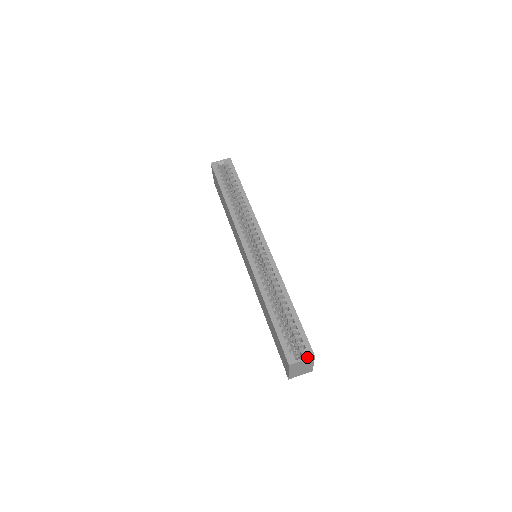
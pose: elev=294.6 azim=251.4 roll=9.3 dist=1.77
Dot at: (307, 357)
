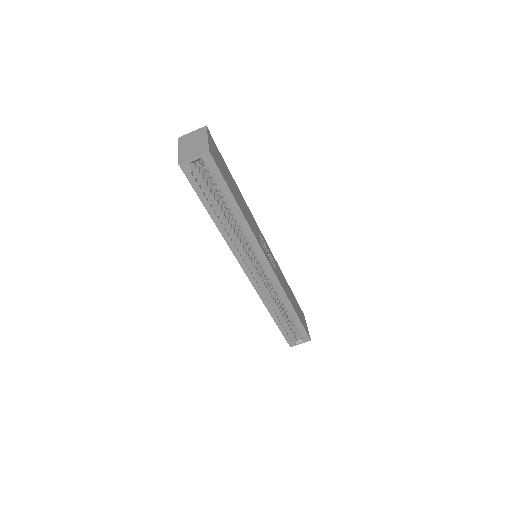
Dot at: occluded
